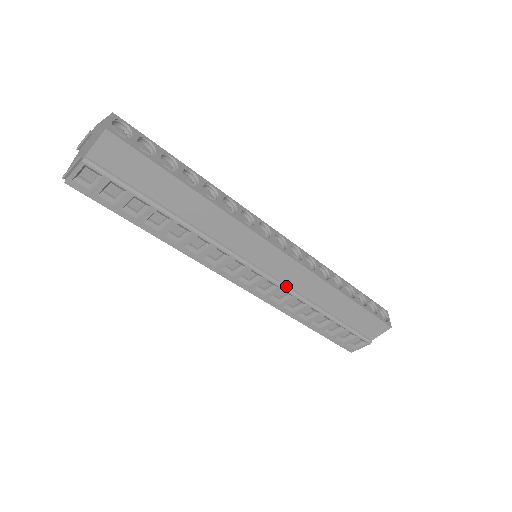
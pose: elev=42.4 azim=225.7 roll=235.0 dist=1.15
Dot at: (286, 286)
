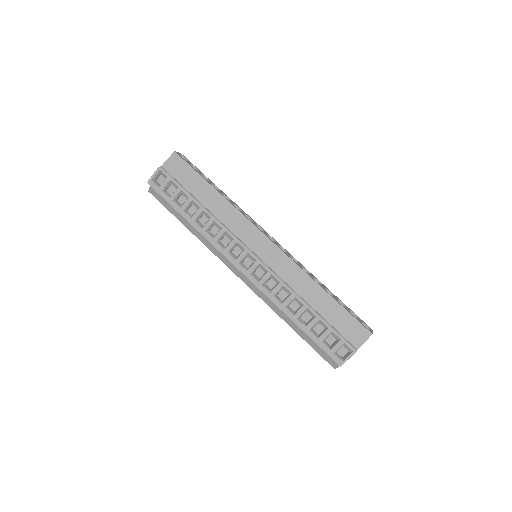
Dot at: (274, 272)
